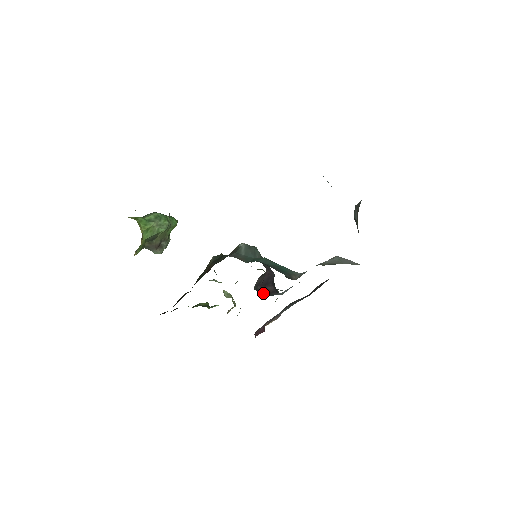
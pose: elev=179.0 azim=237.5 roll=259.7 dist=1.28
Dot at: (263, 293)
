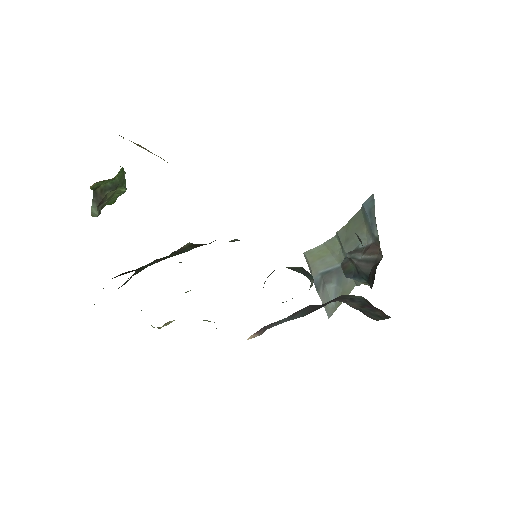
Dot at: occluded
